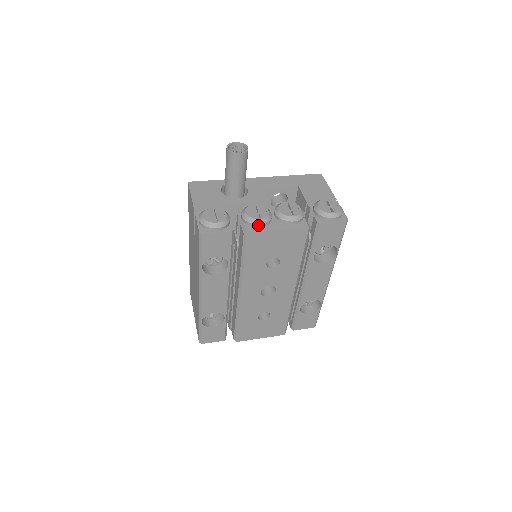
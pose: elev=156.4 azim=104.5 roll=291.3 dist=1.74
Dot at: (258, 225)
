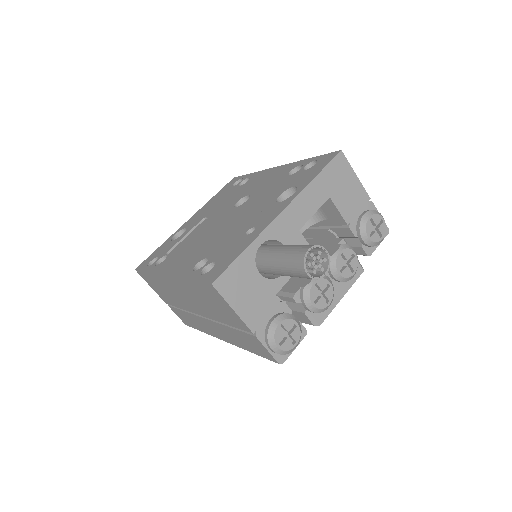
Dot at: (326, 308)
